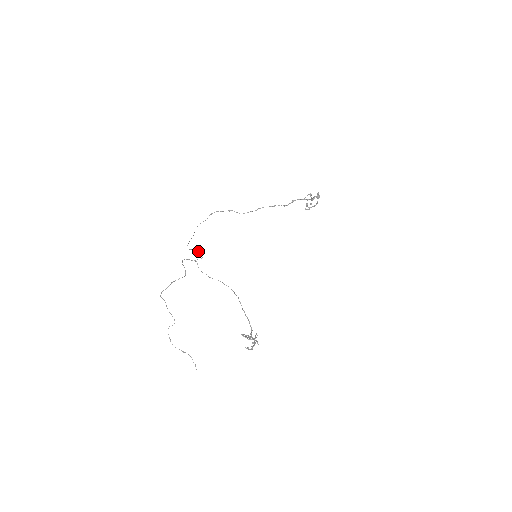
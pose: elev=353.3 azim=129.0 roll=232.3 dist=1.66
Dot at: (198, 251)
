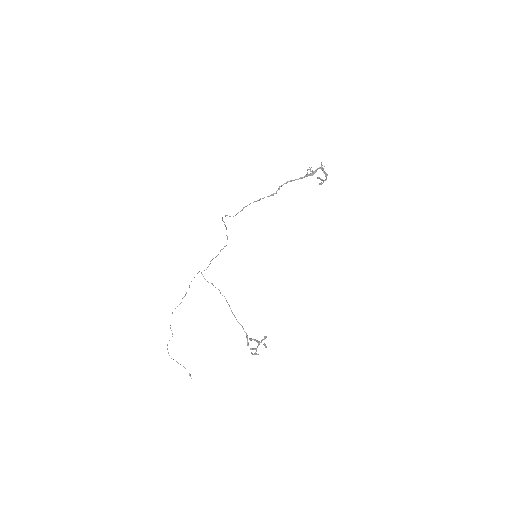
Dot at: (210, 261)
